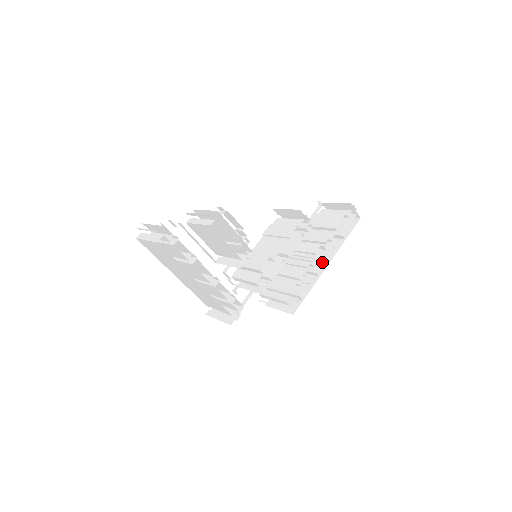
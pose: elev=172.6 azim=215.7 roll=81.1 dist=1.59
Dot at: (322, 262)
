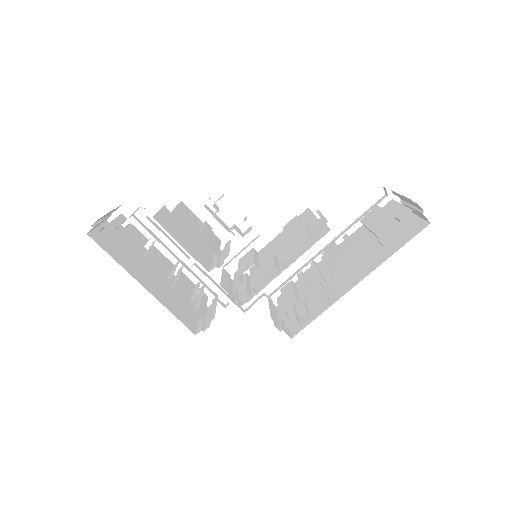
Dot at: (344, 279)
